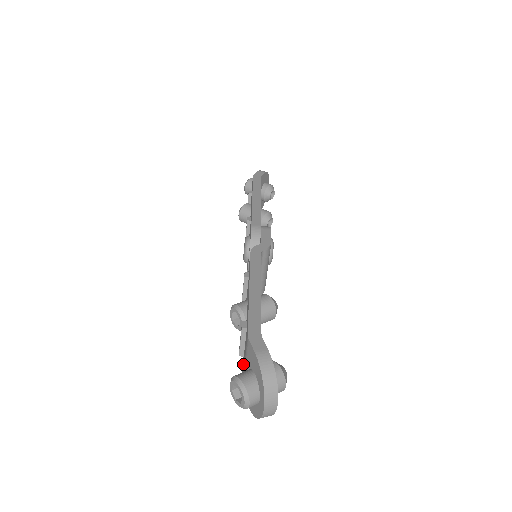
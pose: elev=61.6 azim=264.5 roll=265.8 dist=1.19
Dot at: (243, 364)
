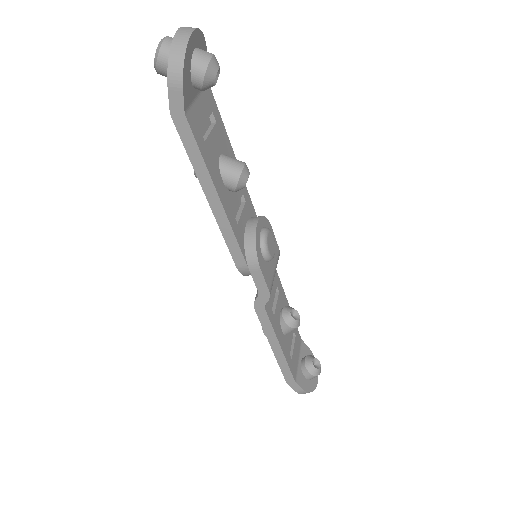
Dot at: occluded
